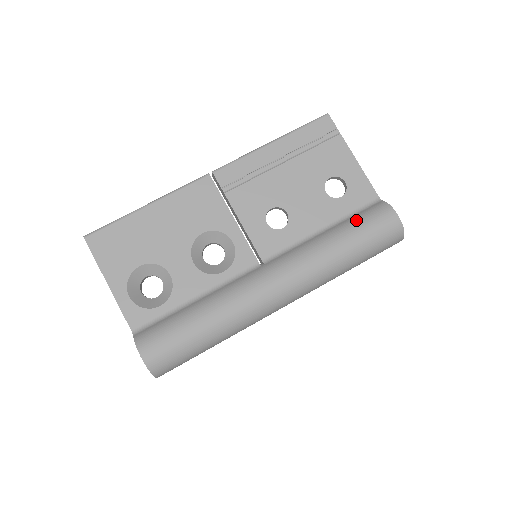
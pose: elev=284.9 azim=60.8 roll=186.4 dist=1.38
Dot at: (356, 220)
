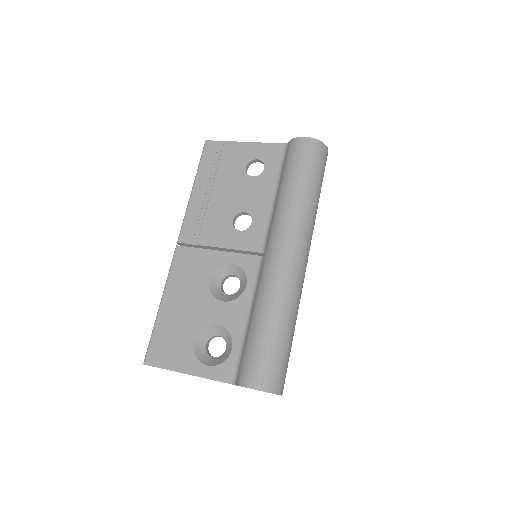
Dot at: (286, 168)
